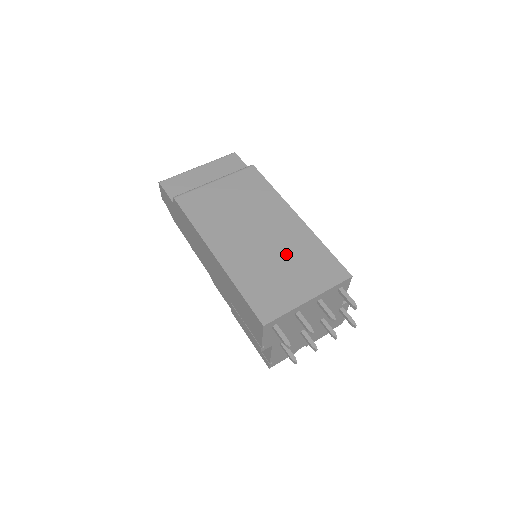
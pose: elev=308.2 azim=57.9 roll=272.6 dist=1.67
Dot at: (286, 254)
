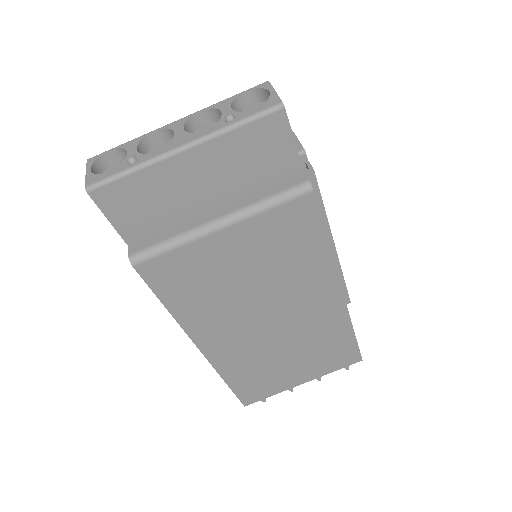
Dot at: (299, 344)
